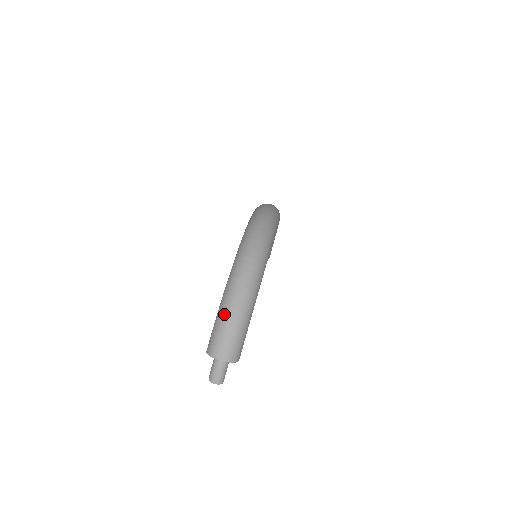
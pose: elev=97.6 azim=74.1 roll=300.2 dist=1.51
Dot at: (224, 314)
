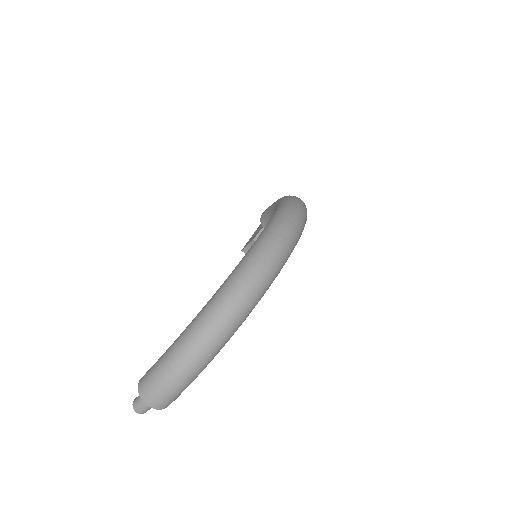
Dot at: (170, 364)
